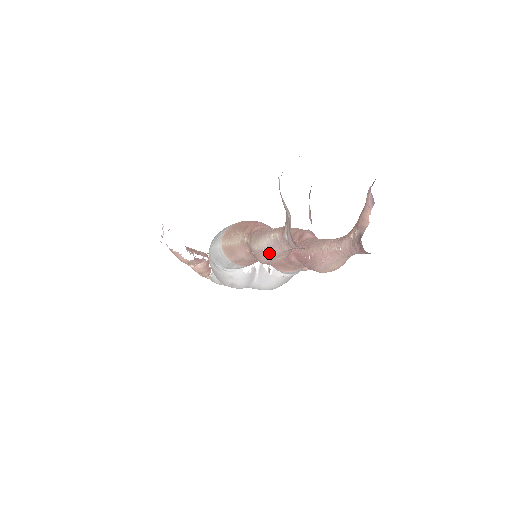
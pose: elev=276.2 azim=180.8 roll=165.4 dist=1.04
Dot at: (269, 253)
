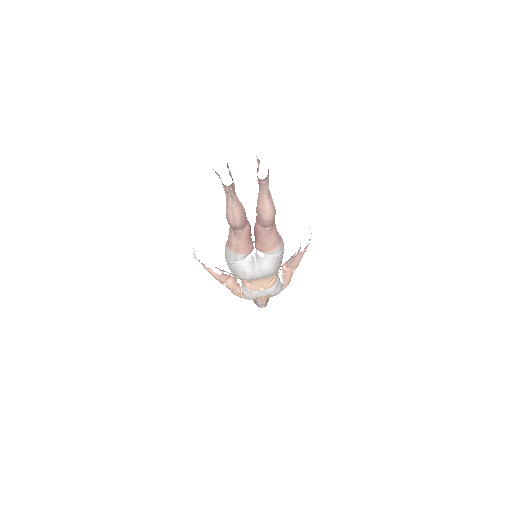
Dot at: (228, 210)
